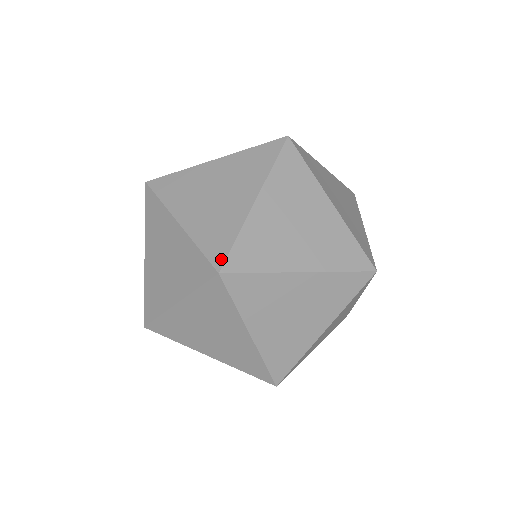
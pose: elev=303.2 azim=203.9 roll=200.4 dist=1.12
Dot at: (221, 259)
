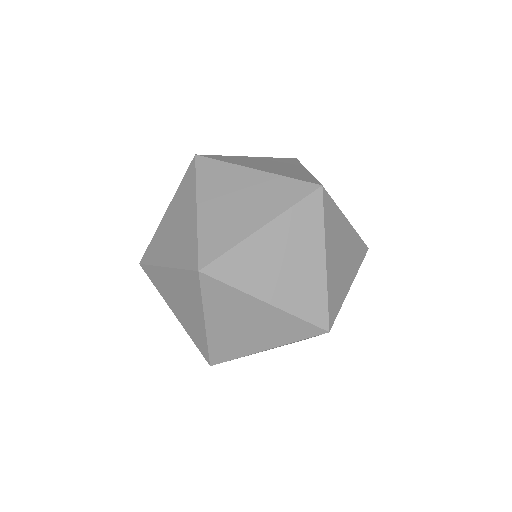
Dot at: (207, 261)
